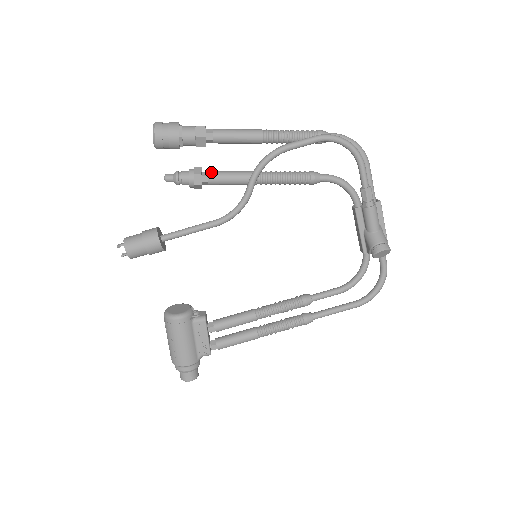
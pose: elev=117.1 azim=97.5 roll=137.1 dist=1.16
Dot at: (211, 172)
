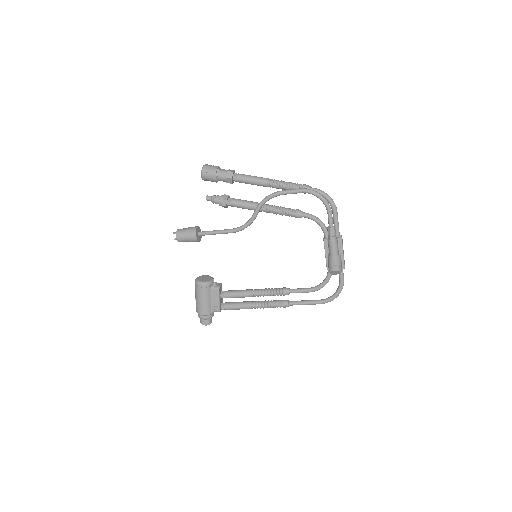
Dot at: (234, 199)
